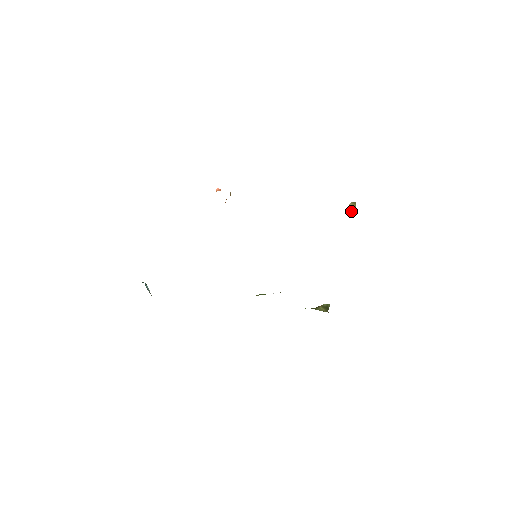
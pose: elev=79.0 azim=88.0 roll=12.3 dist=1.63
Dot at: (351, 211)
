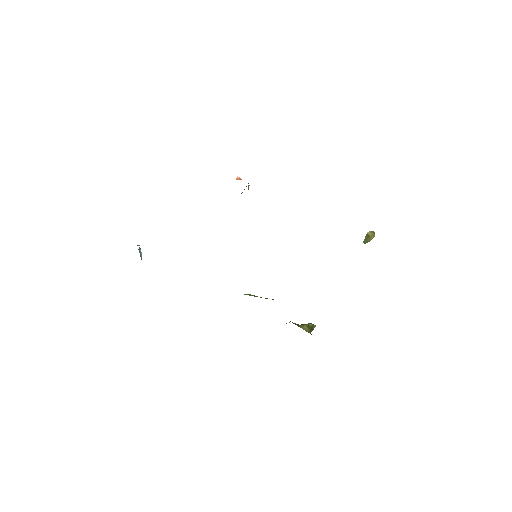
Dot at: (367, 240)
